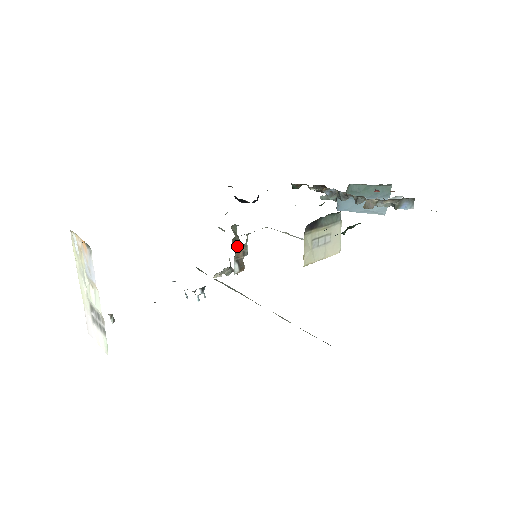
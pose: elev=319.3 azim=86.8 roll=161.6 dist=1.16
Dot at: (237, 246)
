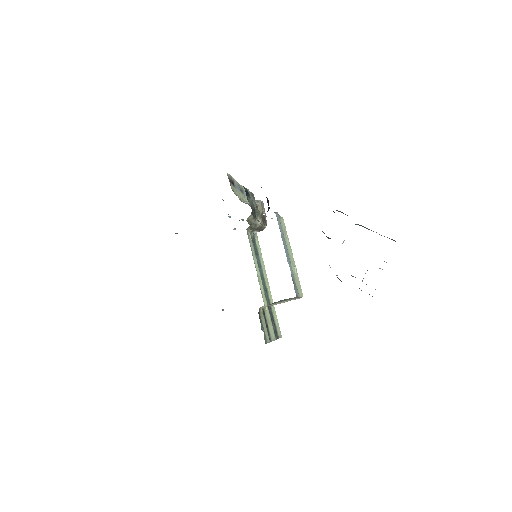
Dot at: (253, 228)
